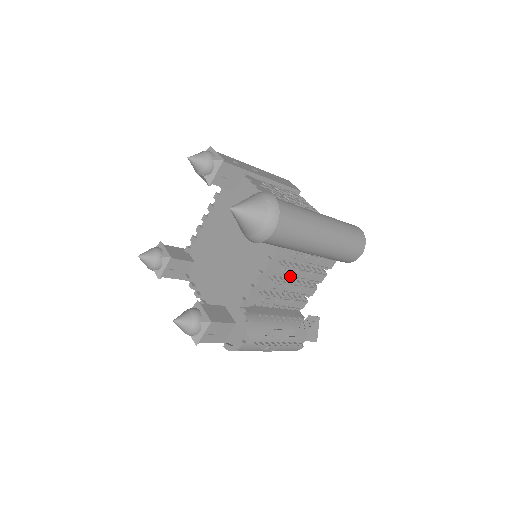
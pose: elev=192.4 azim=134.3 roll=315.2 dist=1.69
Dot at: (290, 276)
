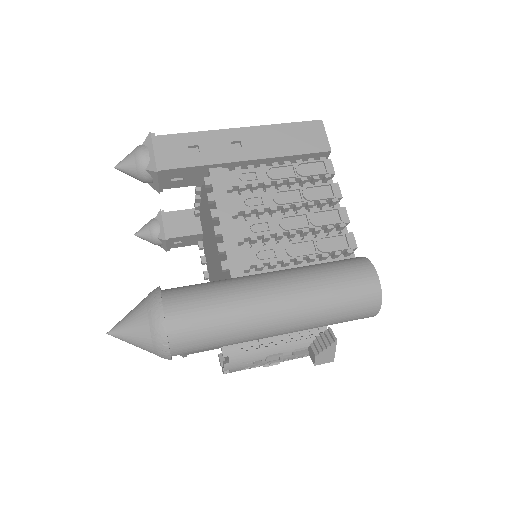
Dot at: occluded
